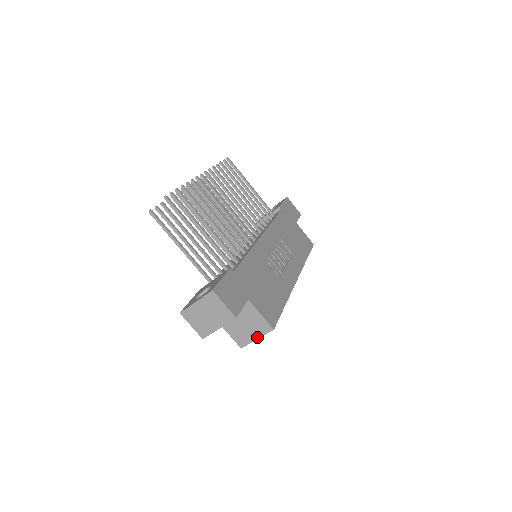
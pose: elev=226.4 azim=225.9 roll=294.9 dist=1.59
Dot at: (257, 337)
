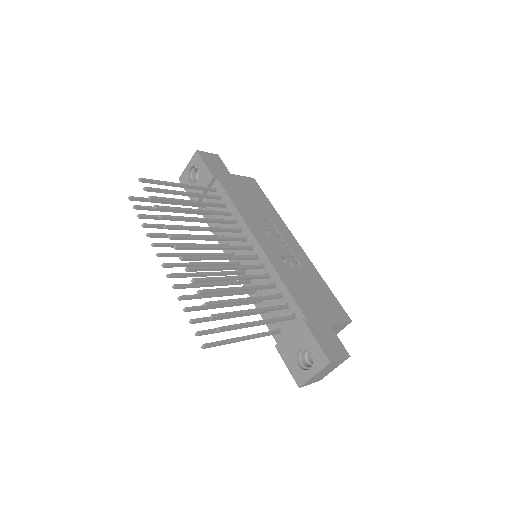
Dot at: occluded
